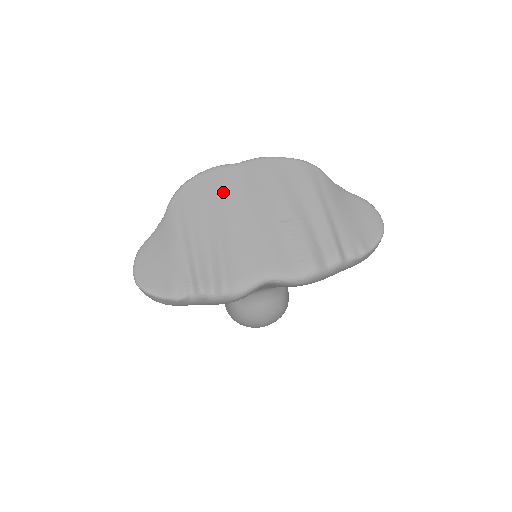
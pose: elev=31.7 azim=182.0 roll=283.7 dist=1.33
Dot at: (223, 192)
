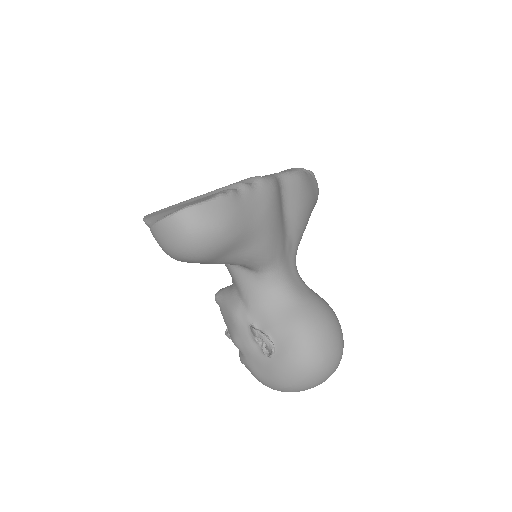
Dot at: occluded
